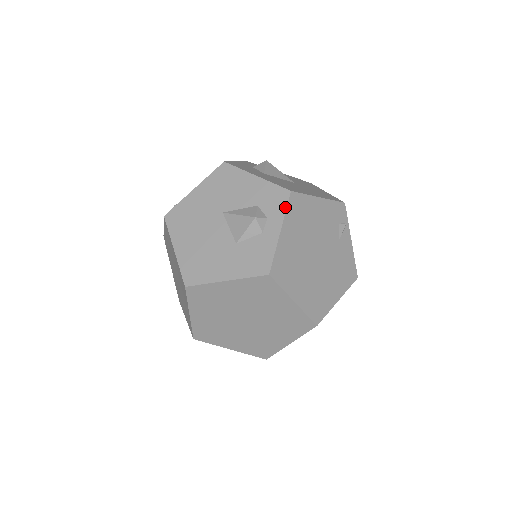
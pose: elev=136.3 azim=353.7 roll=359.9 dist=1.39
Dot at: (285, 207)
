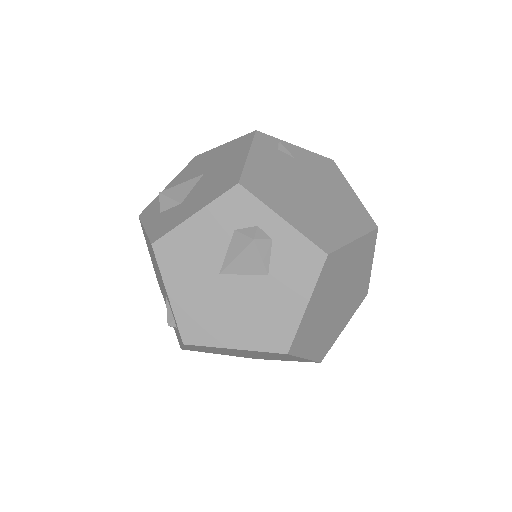
Dot at: (255, 199)
